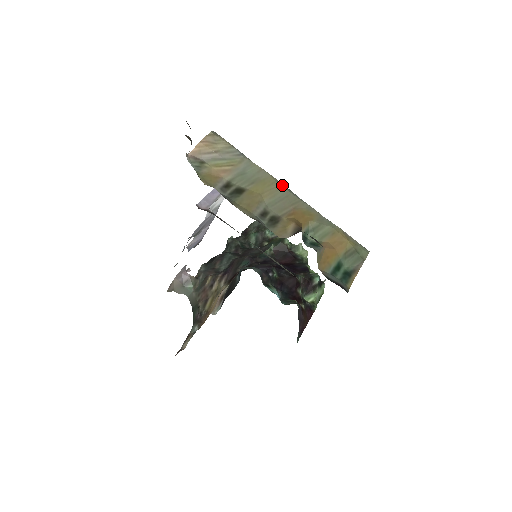
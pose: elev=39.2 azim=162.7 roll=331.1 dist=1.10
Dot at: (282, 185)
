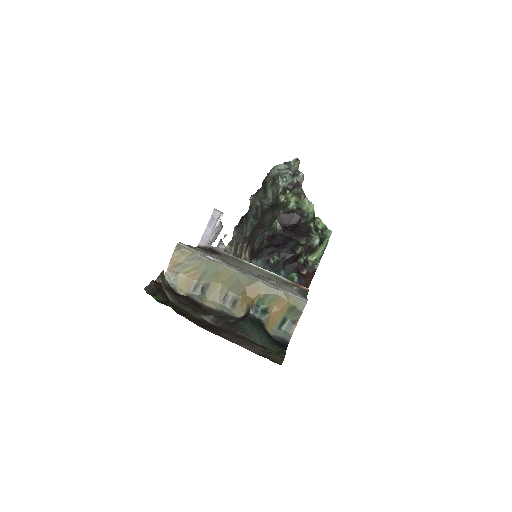
Dot at: (235, 271)
